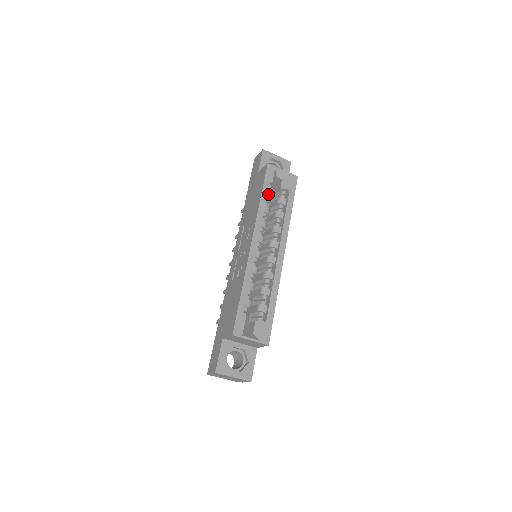
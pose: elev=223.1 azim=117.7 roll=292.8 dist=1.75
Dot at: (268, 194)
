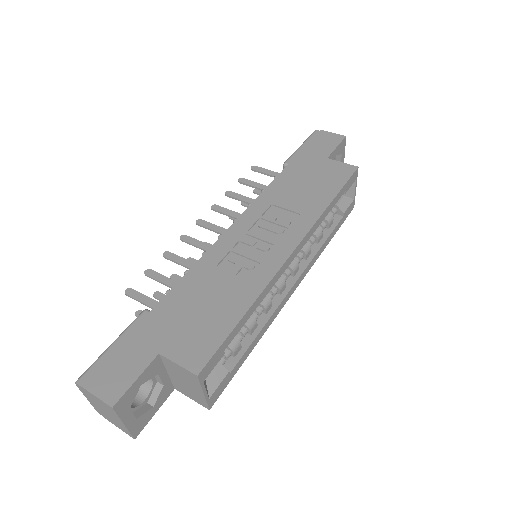
Dot at: occluded
